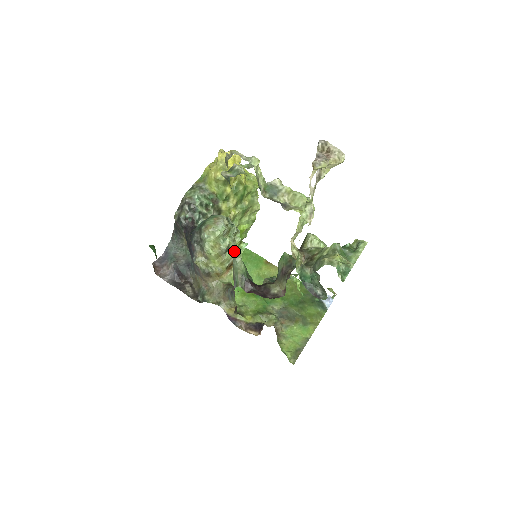
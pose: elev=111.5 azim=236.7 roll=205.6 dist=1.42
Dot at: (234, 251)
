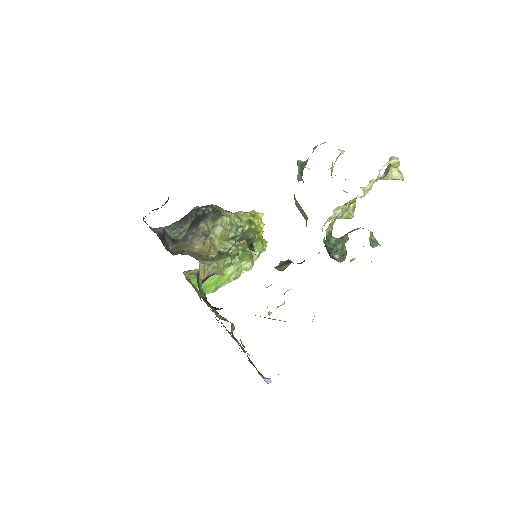
Dot at: (235, 246)
